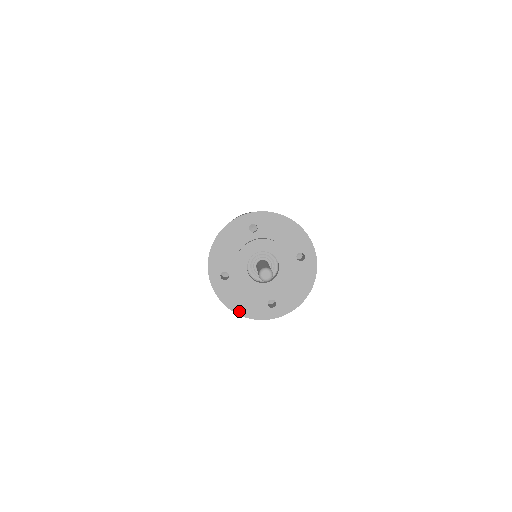
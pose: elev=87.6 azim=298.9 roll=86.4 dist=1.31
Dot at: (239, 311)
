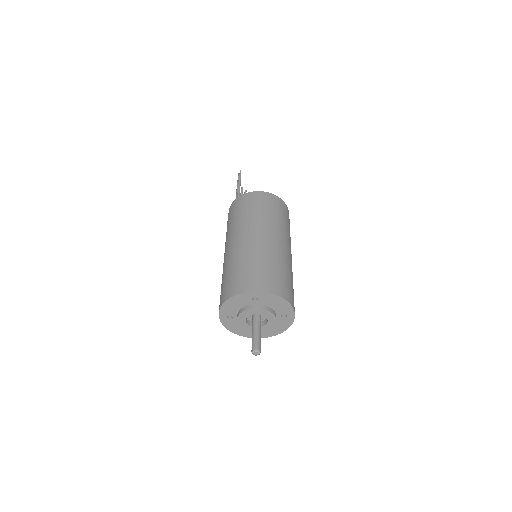
Dot at: (236, 332)
